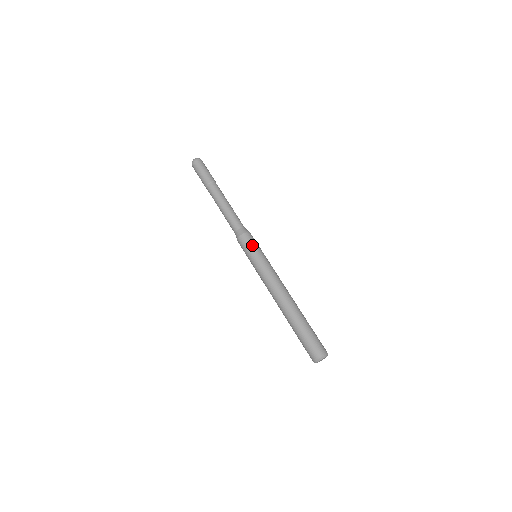
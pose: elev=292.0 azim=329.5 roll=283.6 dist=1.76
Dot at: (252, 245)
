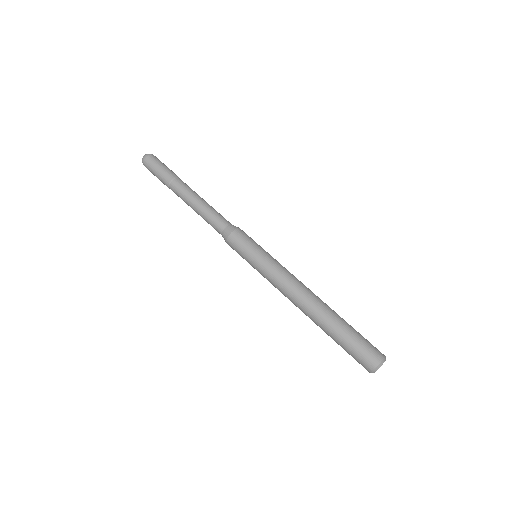
Dot at: (247, 244)
